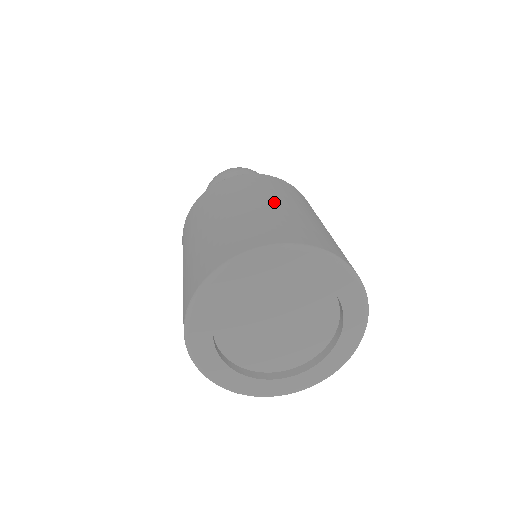
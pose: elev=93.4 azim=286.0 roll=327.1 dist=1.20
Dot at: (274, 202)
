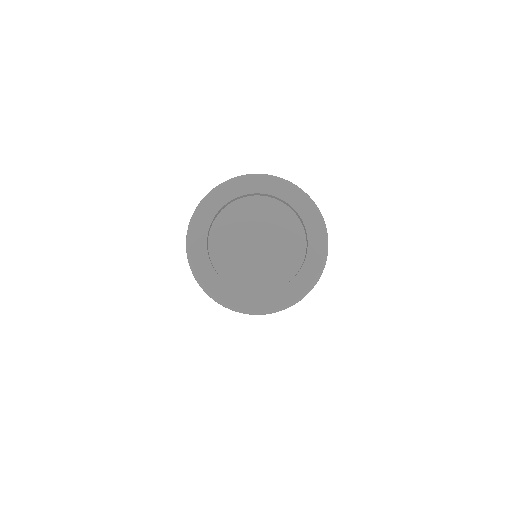
Dot at: occluded
